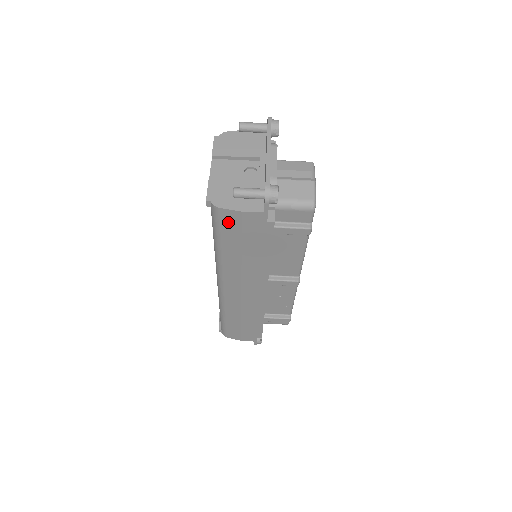
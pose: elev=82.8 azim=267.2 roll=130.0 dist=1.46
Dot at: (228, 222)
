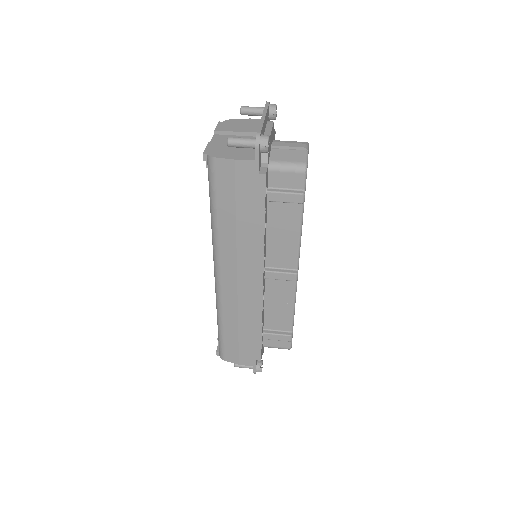
Dot at: (222, 176)
